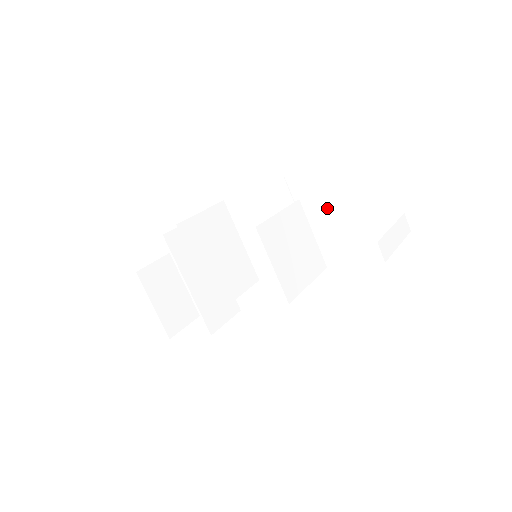
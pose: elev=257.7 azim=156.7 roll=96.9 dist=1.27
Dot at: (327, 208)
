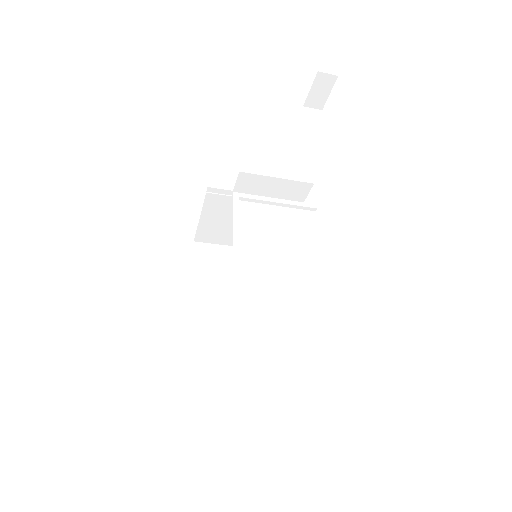
Dot at: (255, 177)
